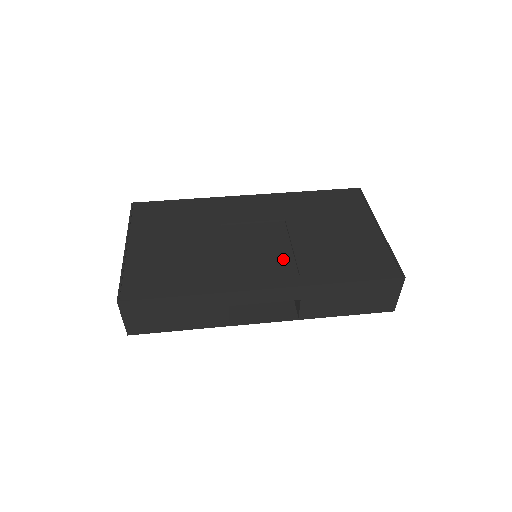
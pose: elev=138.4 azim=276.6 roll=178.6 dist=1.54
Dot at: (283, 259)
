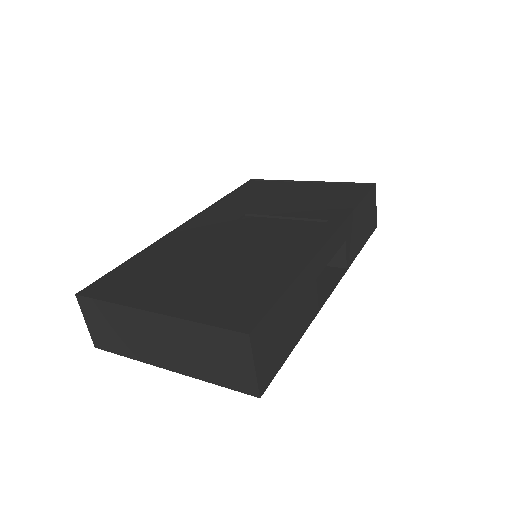
Dot at: (296, 225)
